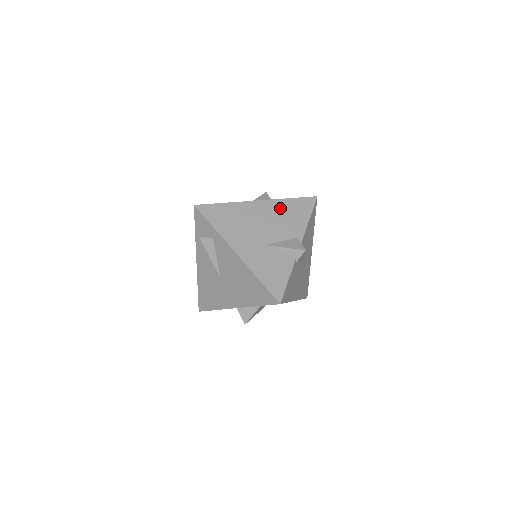
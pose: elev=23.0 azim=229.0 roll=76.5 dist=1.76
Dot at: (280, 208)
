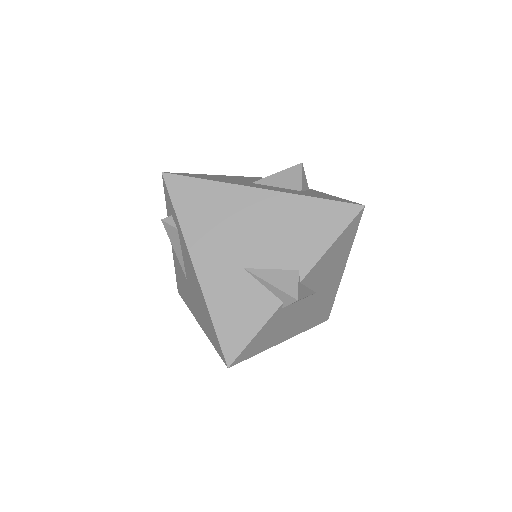
Dot at: (292, 211)
